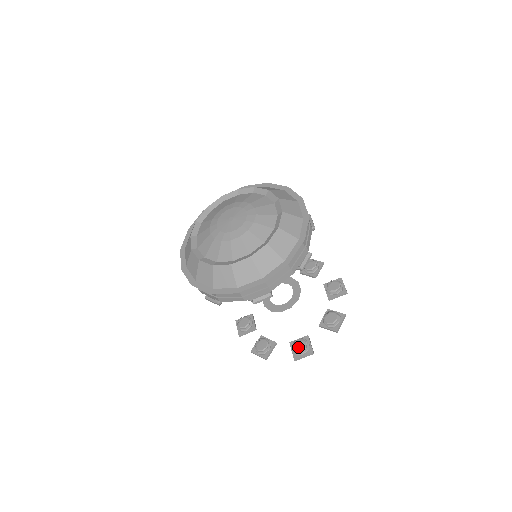
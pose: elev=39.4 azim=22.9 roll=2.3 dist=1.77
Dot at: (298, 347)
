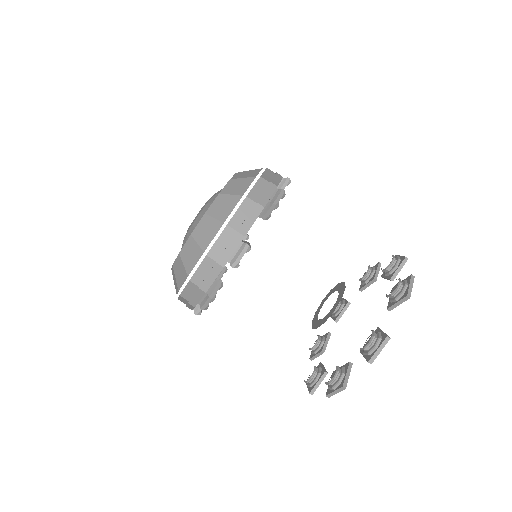
Dot at: occluded
